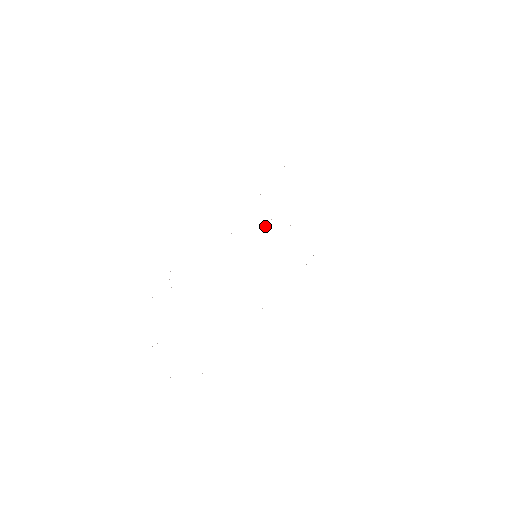
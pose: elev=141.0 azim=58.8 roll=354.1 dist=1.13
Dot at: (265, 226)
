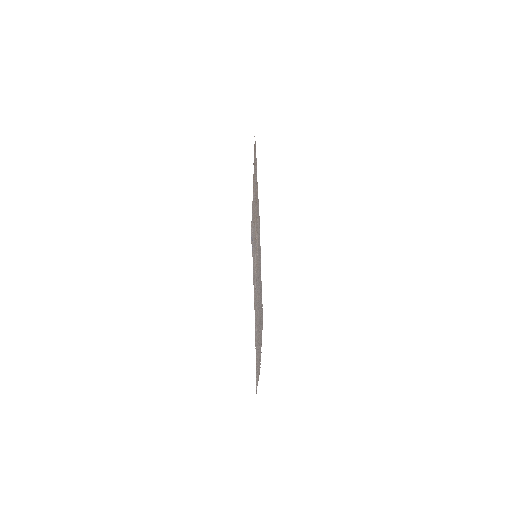
Dot at: (256, 233)
